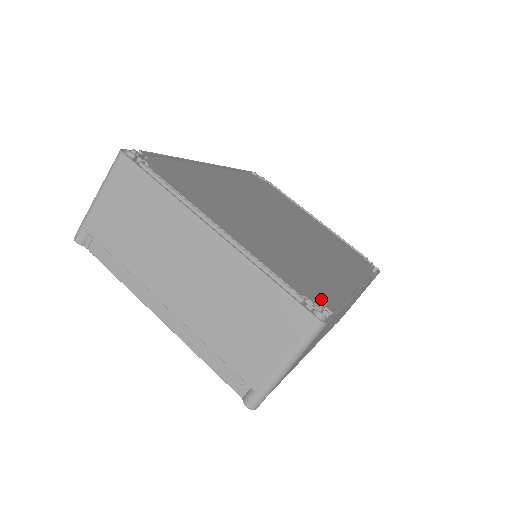
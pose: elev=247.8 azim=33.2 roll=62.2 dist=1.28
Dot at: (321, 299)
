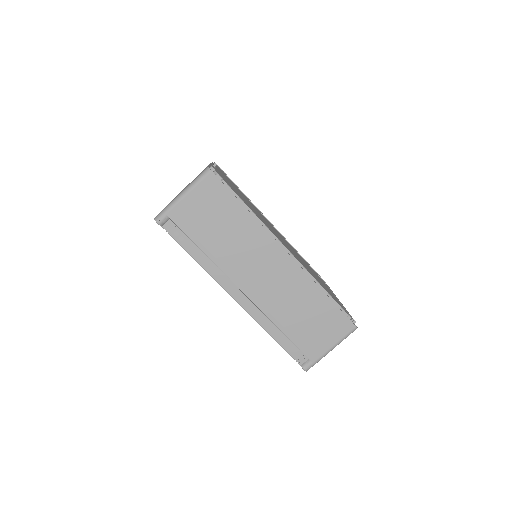
Dot at: occluded
